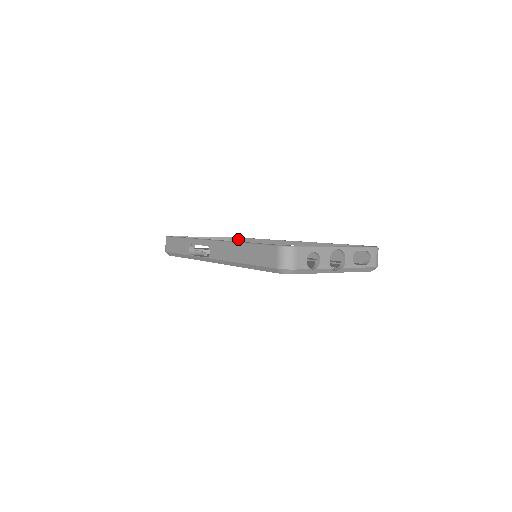
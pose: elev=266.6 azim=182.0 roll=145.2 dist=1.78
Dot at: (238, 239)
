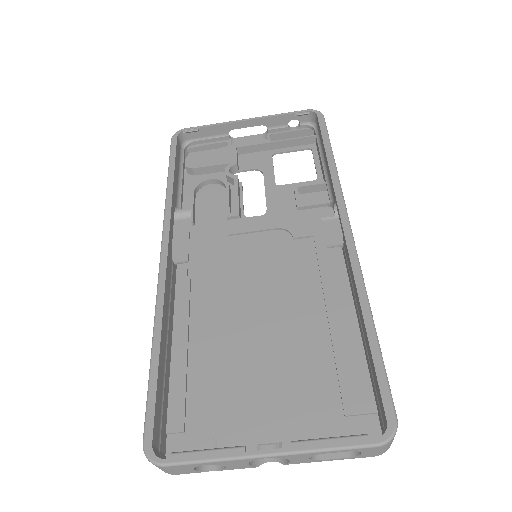
Dot at: (311, 113)
